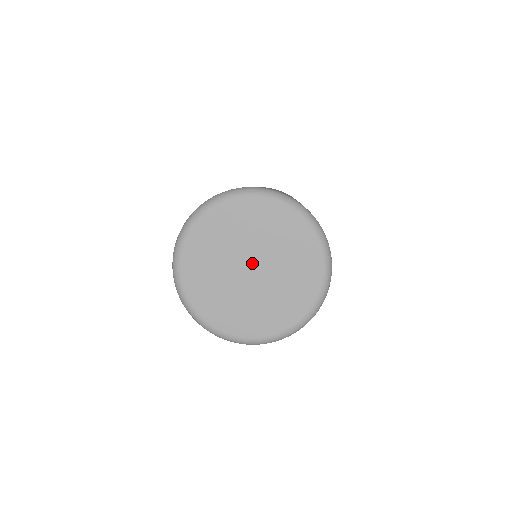
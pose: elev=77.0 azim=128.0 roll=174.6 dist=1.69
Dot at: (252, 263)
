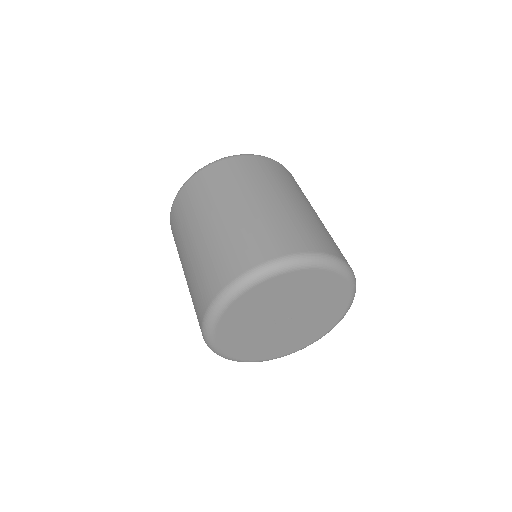
Dot at: (283, 316)
